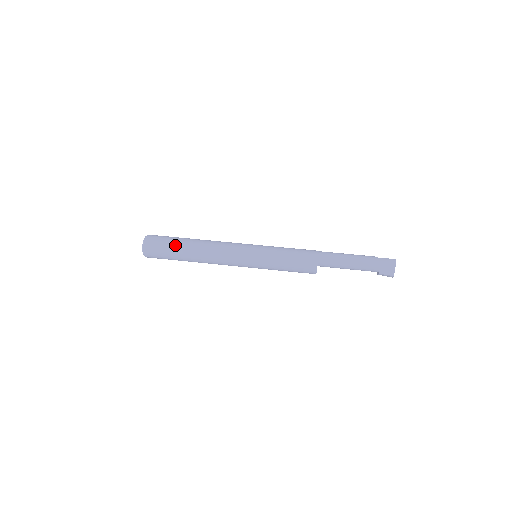
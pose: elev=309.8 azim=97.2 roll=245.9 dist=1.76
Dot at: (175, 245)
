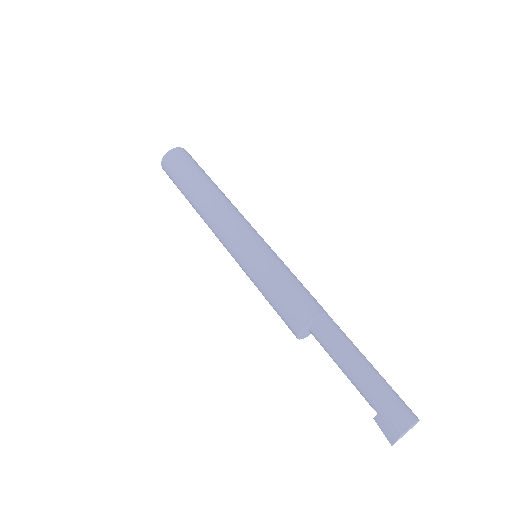
Dot at: (202, 171)
